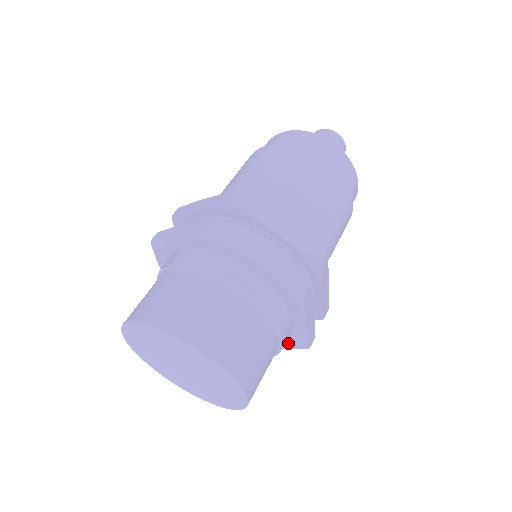
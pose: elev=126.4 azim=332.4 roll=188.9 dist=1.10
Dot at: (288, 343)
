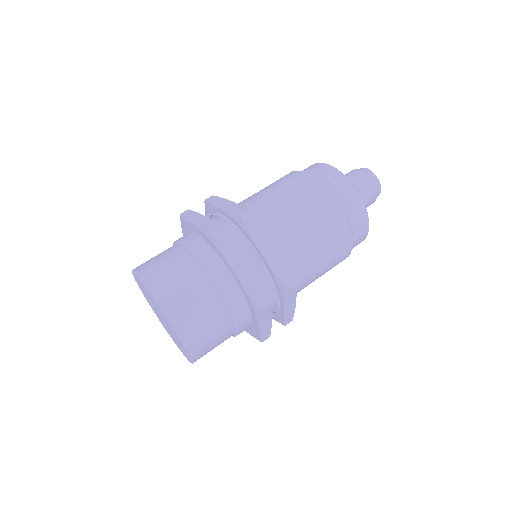
Dot at: (250, 331)
